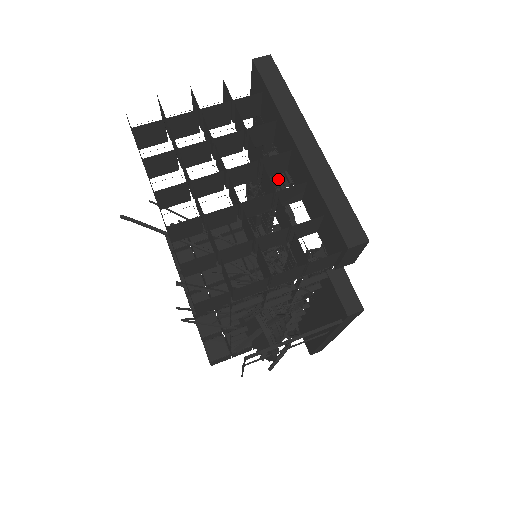
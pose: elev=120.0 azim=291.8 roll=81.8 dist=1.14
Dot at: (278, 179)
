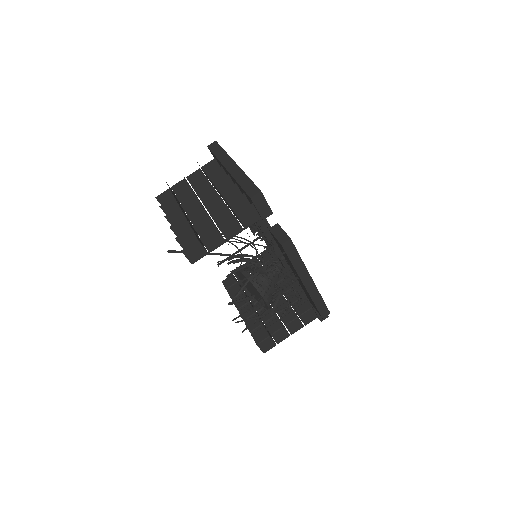
Dot at: occluded
